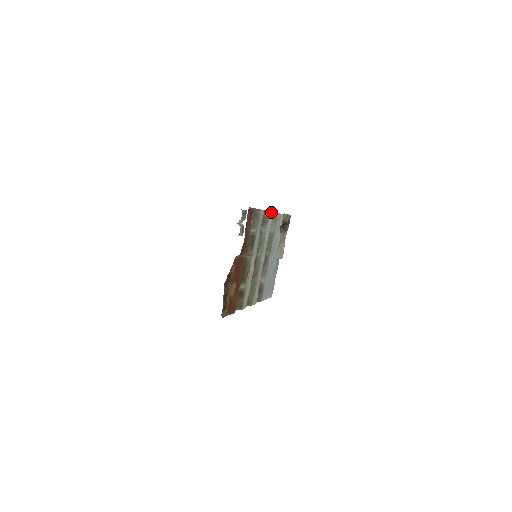
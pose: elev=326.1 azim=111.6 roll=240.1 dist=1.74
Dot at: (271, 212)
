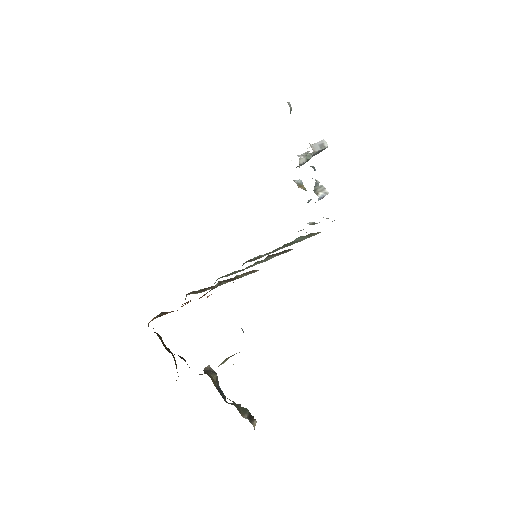
Dot at: occluded
